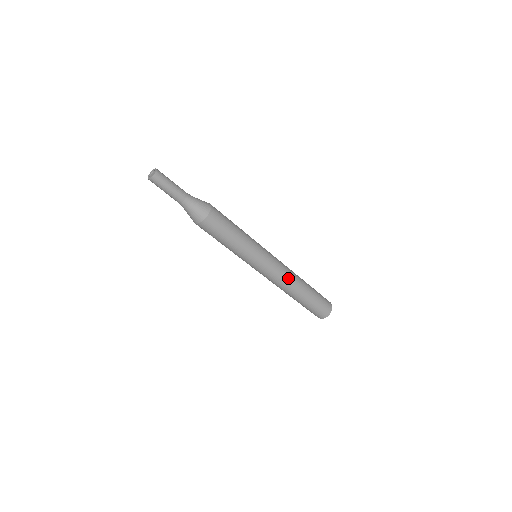
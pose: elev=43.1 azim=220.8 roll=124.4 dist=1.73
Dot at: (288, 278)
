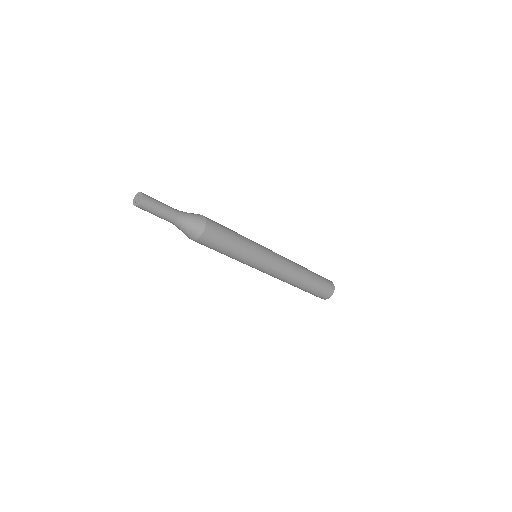
Dot at: (285, 278)
